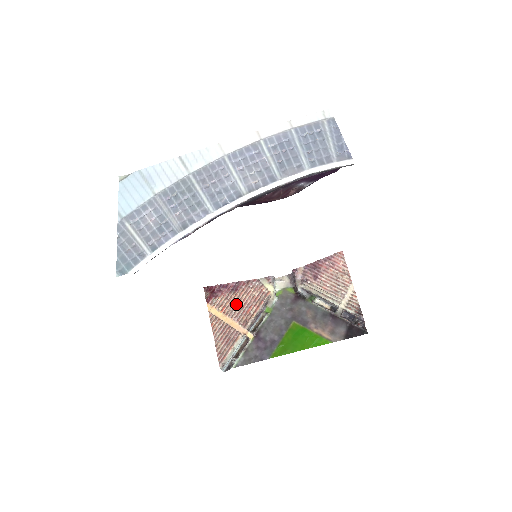
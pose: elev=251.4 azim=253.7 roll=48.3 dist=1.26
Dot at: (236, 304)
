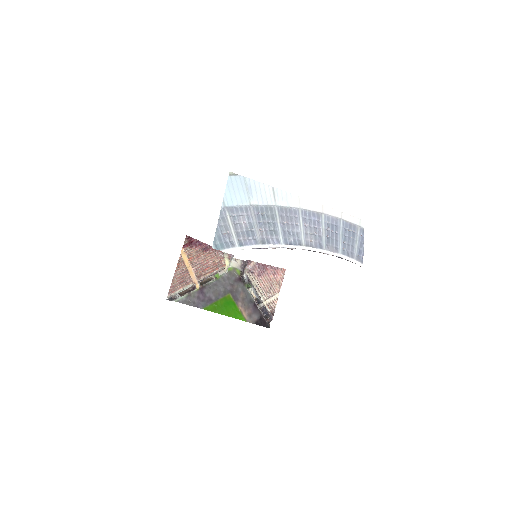
Dot at: (201, 260)
